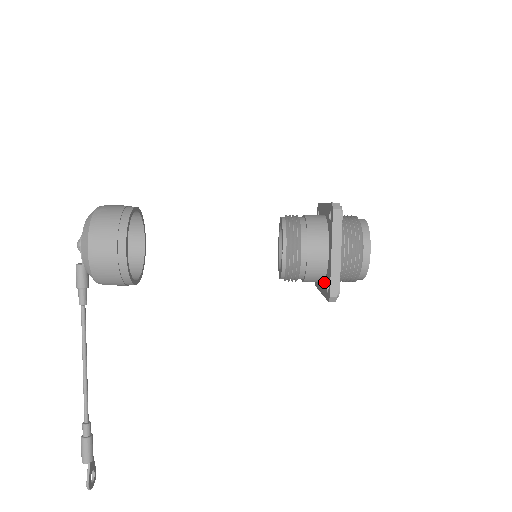
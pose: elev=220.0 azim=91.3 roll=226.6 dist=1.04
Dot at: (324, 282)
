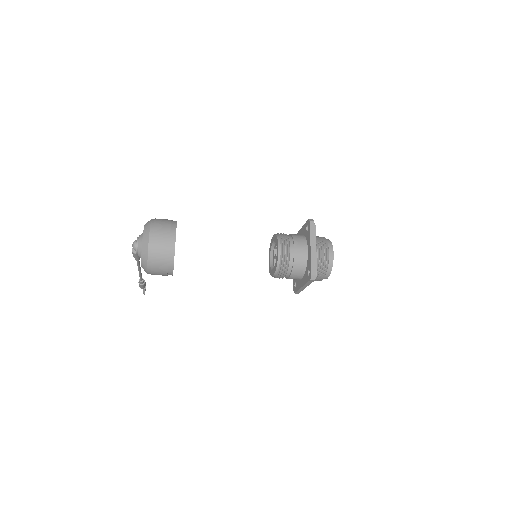
Dot at: occluded
